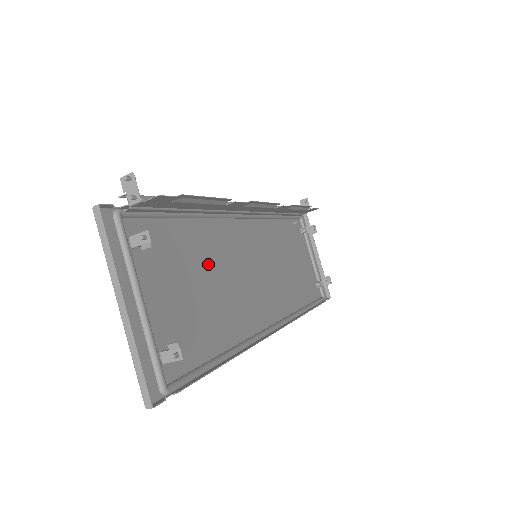
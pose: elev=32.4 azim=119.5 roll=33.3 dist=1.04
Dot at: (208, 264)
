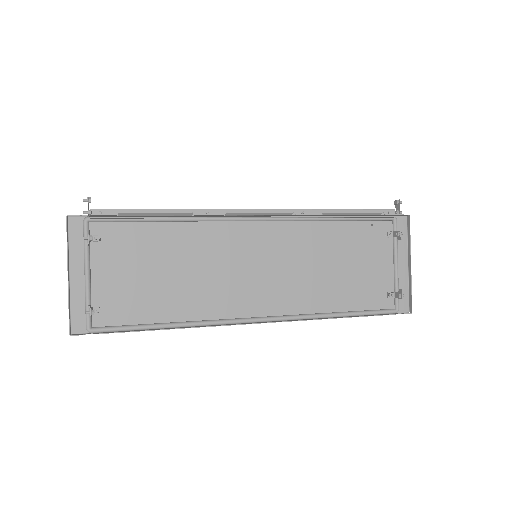
Dot at: (178, 257)
